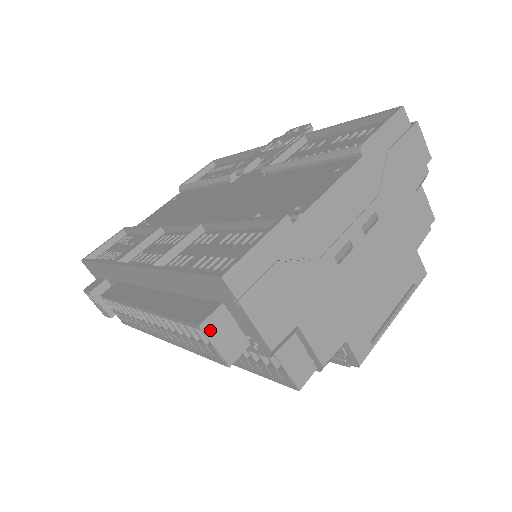
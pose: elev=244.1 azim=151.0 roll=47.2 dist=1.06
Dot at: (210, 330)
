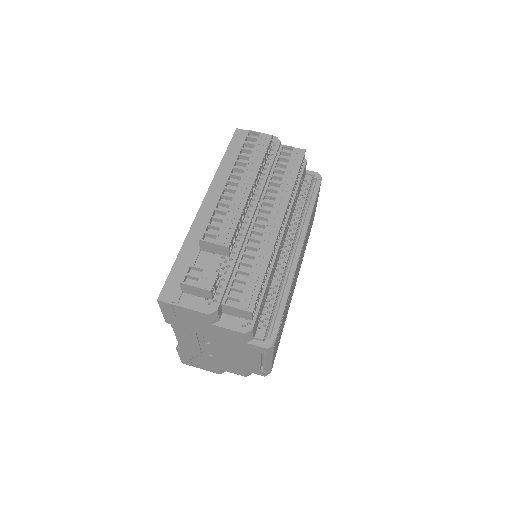
Dot at: (252, 133)
